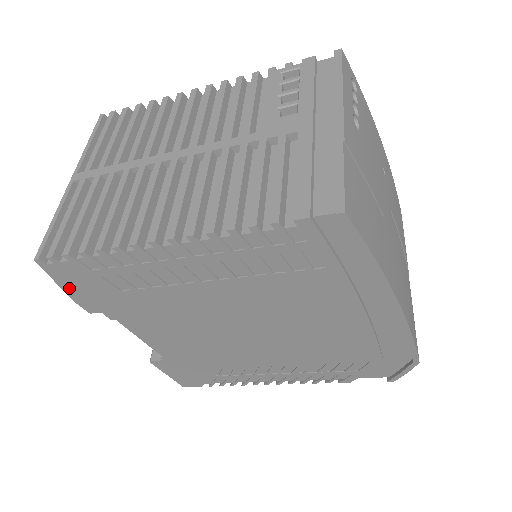
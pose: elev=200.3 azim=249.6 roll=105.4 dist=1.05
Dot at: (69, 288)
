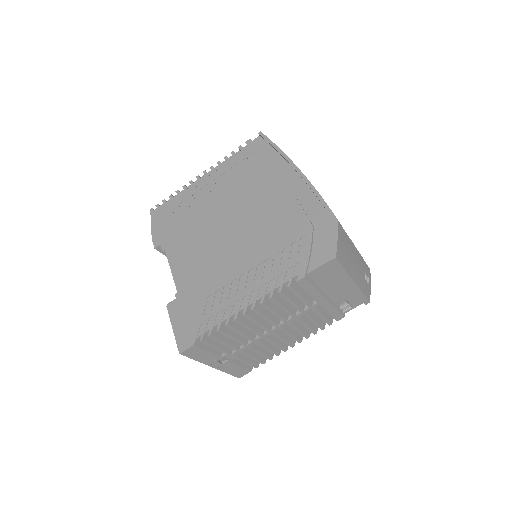
Dot at: (155, 226)
